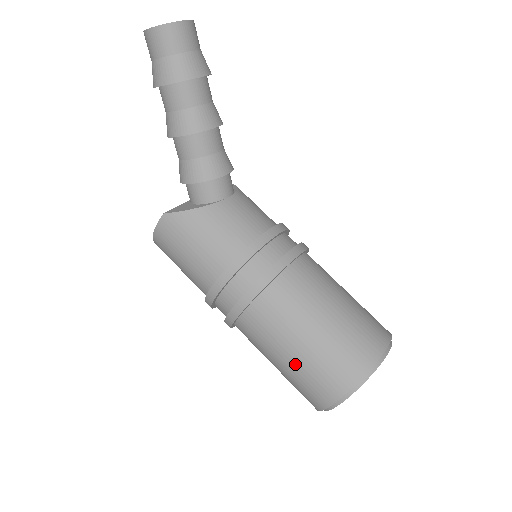
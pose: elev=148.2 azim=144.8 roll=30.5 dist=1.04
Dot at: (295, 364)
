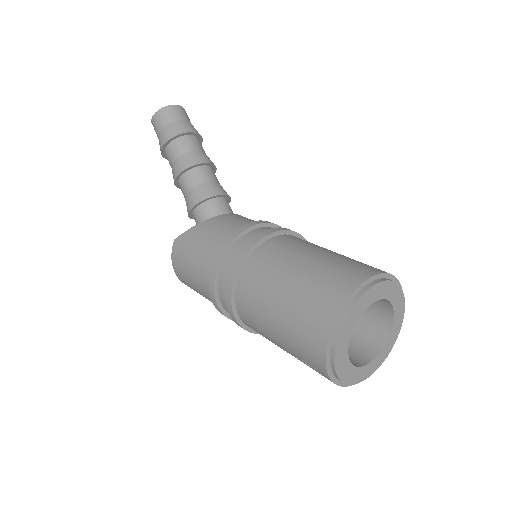
Dot at: (284, 317)
